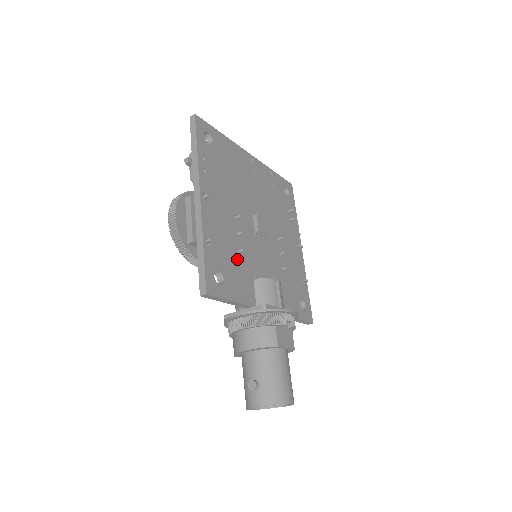
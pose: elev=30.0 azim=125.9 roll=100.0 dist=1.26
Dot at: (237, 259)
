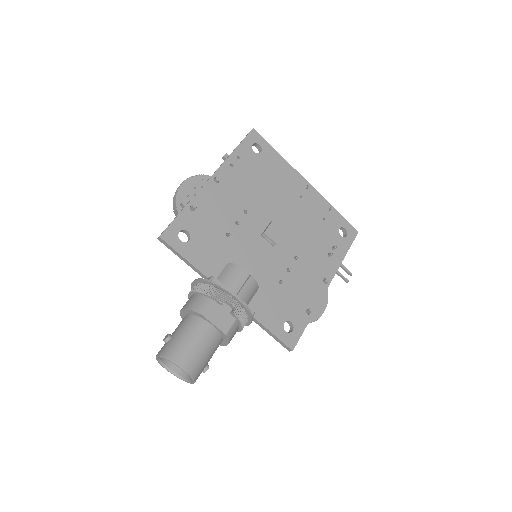
Dot at: (220, 238)
